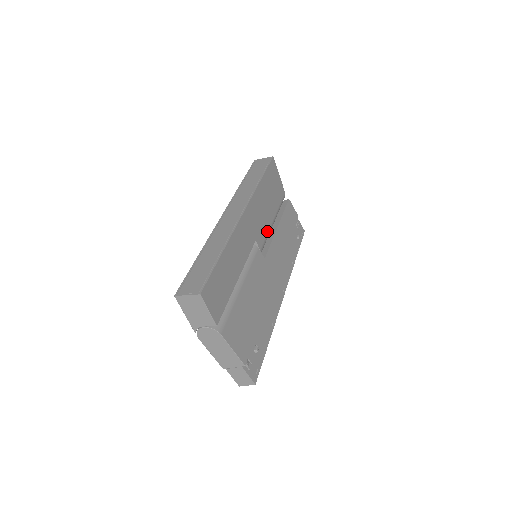
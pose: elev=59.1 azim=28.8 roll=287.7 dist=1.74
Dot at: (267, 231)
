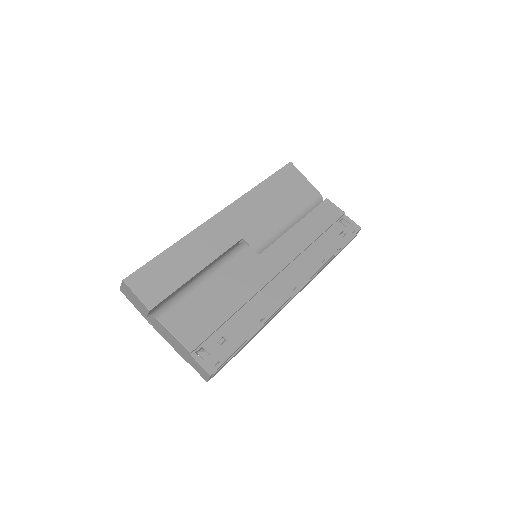
Dot at: (271, 230)
